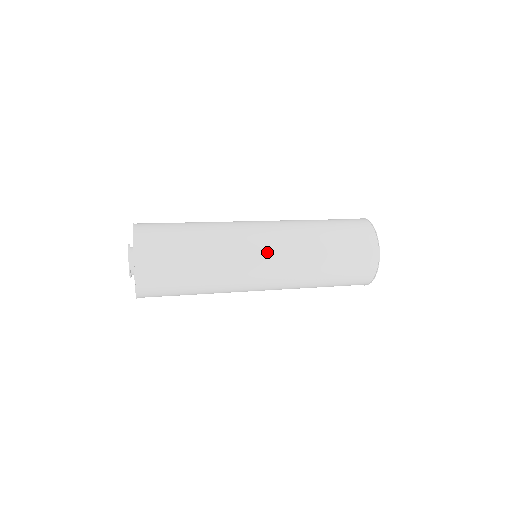
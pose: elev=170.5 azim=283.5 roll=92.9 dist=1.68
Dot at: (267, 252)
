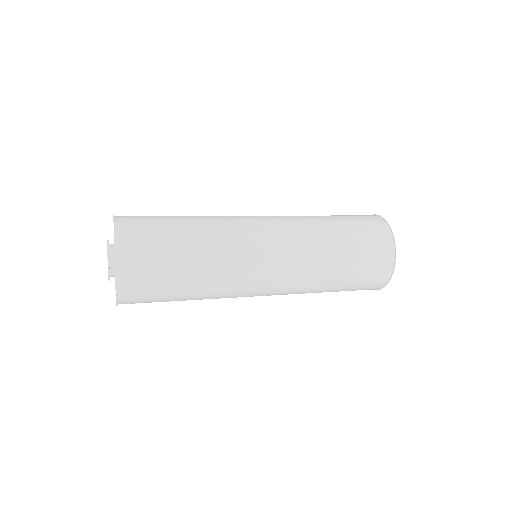
Dot at: (264, 221)
